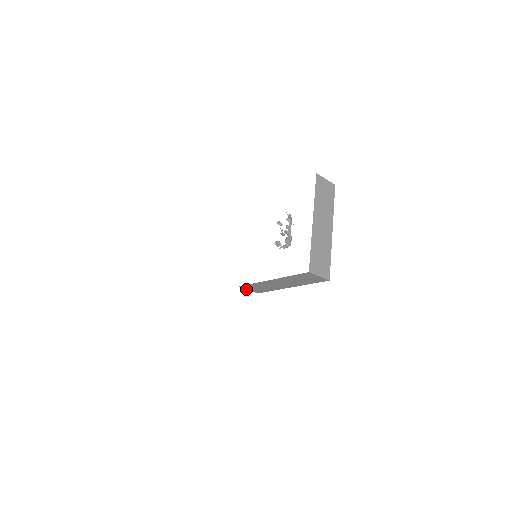
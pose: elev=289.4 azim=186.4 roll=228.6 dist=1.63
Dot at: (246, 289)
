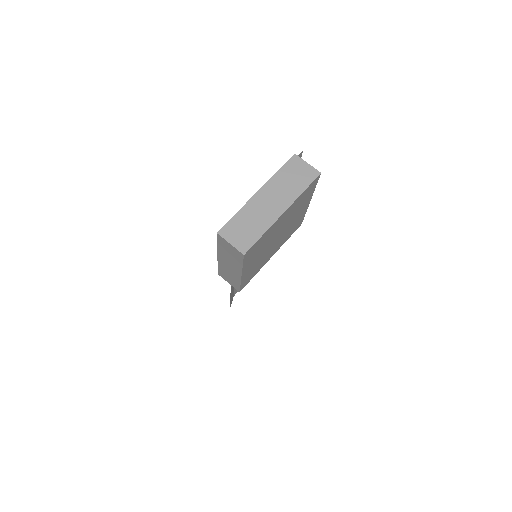
Dot at: (227, 281)
